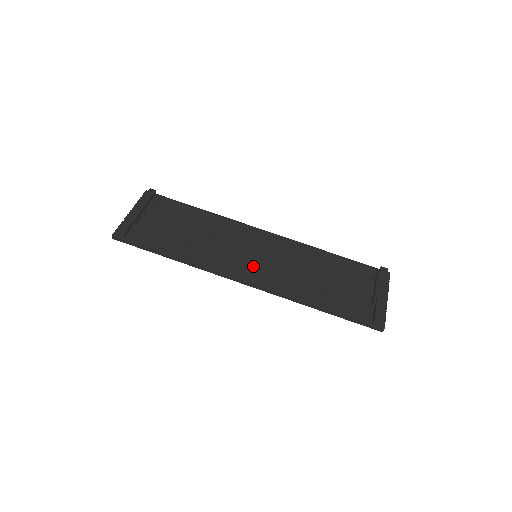
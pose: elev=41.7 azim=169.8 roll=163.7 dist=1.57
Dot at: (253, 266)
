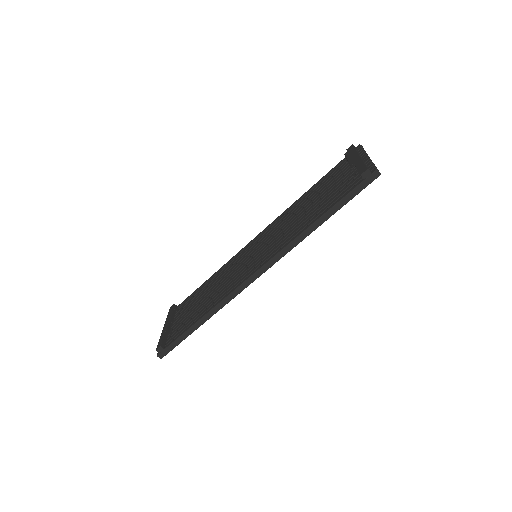
Dot at: (254, 262)
